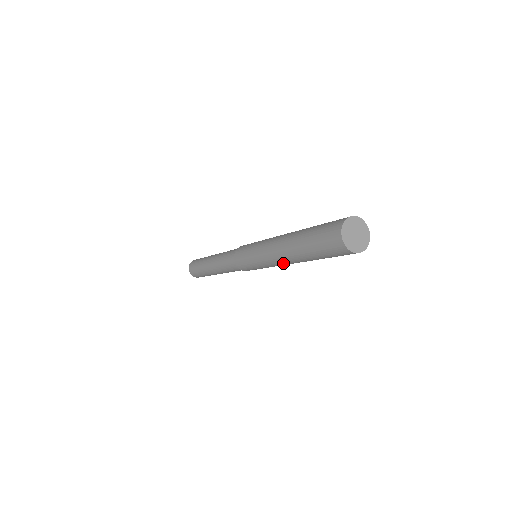
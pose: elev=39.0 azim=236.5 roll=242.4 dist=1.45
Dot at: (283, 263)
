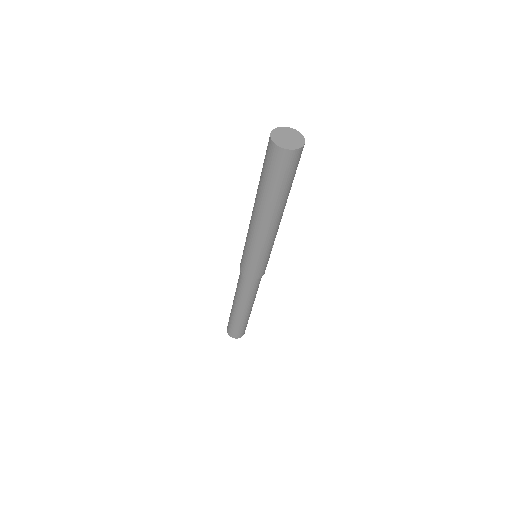
Dot at: (262, 228)
